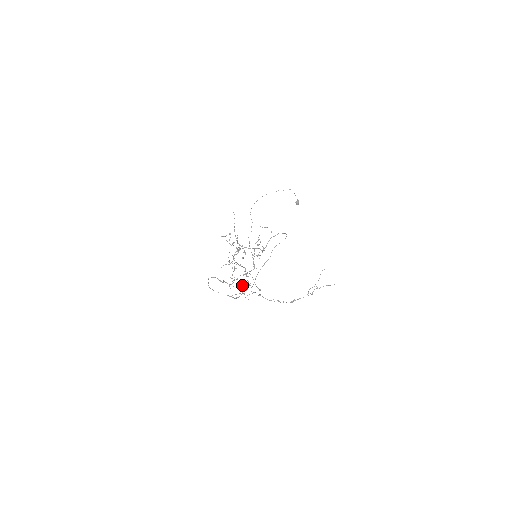
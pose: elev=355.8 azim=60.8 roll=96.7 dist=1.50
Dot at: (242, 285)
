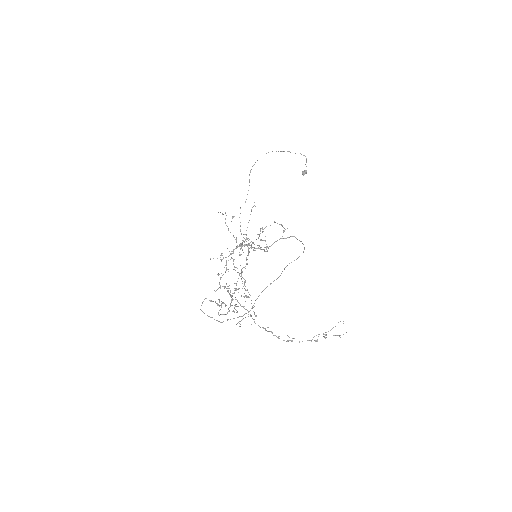
Dot at: (232, 296)
